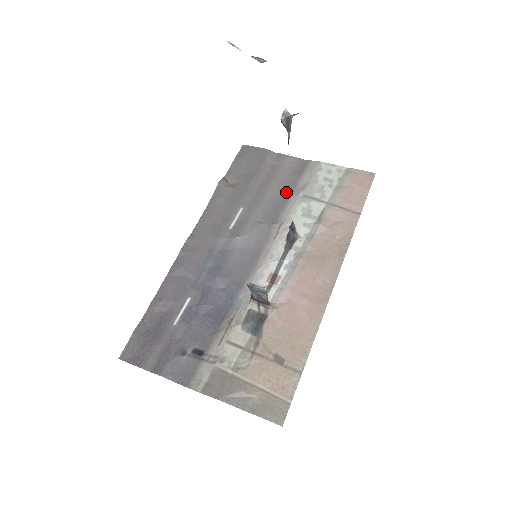
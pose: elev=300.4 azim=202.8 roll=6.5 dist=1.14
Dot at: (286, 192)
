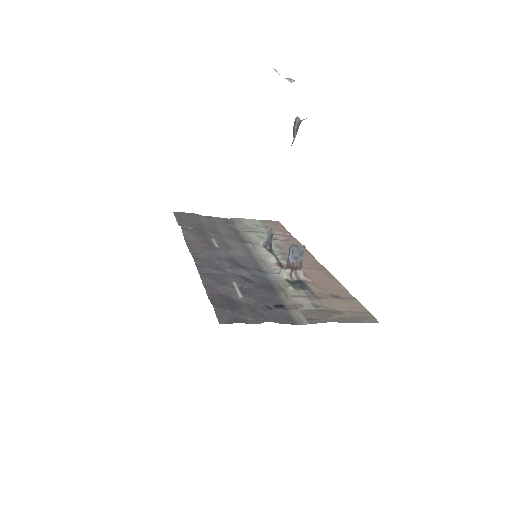
Dot at: (234, 231)
